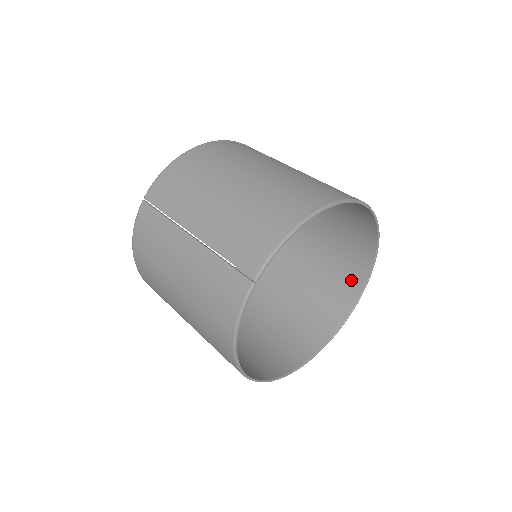
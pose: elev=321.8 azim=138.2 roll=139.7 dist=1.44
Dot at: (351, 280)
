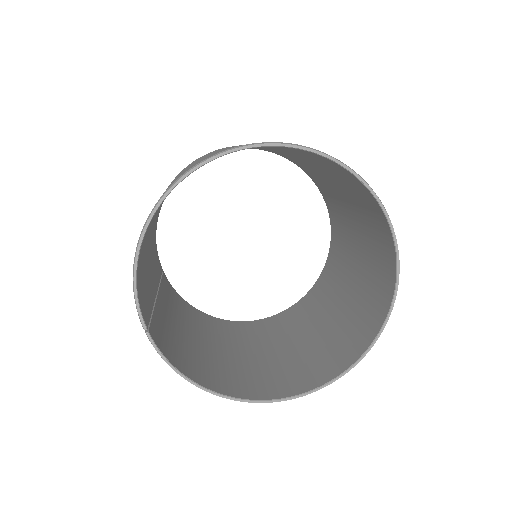
Dot at: (370, 204)
